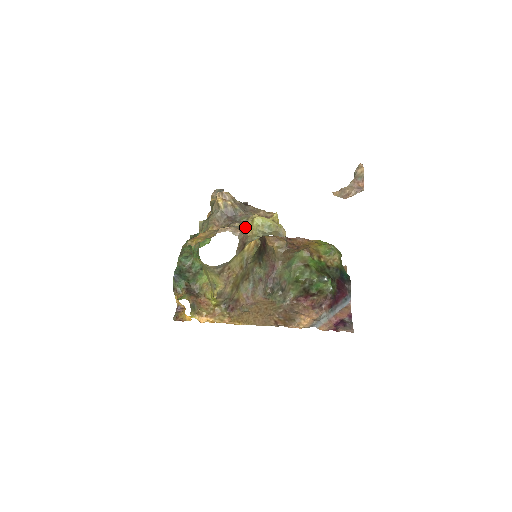
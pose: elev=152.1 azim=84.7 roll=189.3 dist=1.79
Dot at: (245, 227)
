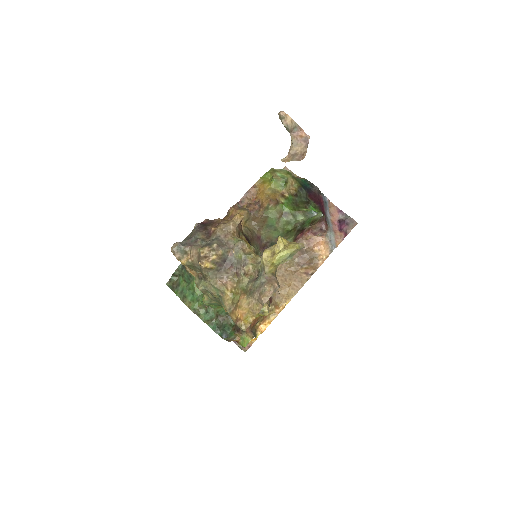
Dot at: (268, 272)
